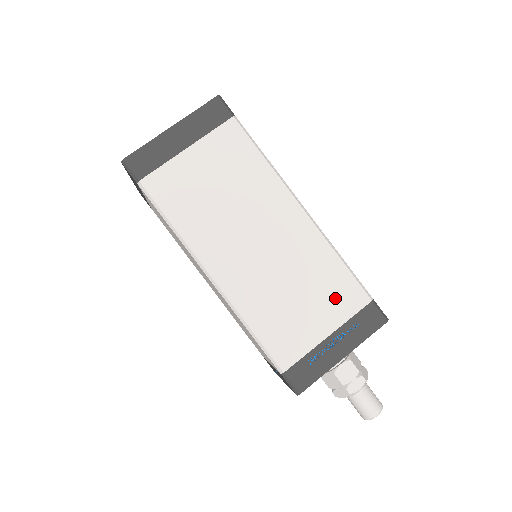
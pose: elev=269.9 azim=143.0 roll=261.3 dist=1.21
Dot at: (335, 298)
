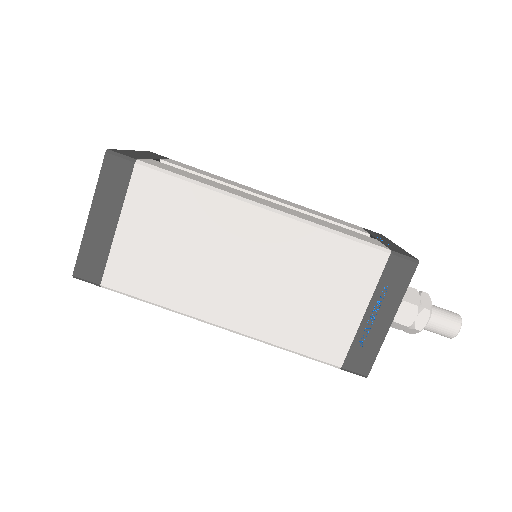
Dot at: (350, 274)
